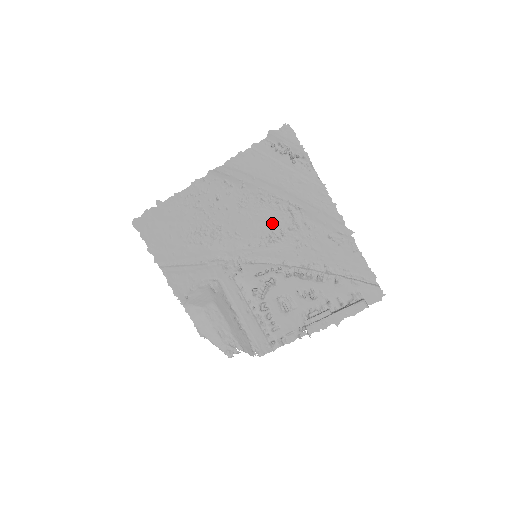
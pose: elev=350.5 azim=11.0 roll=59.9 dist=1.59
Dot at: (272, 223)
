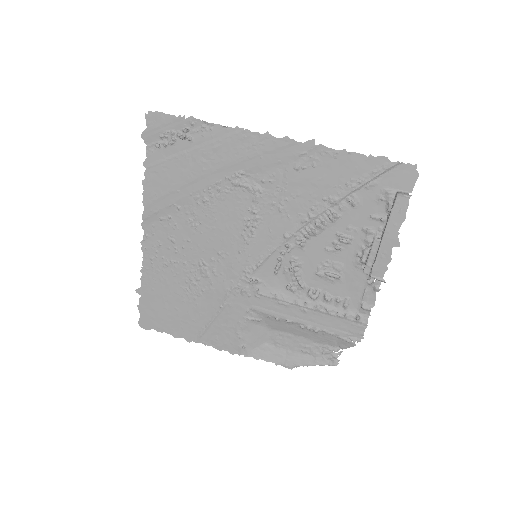
Dot at: (235, 213)
